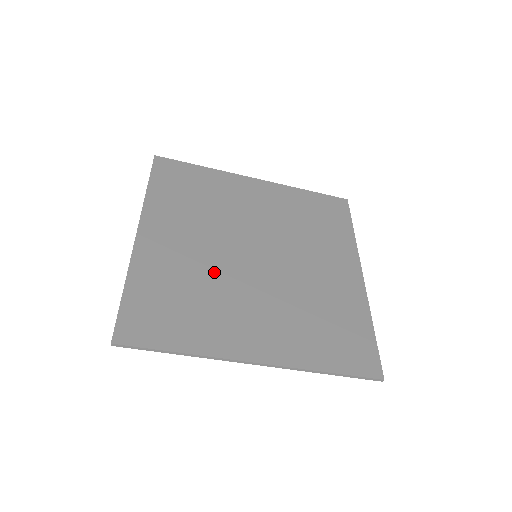
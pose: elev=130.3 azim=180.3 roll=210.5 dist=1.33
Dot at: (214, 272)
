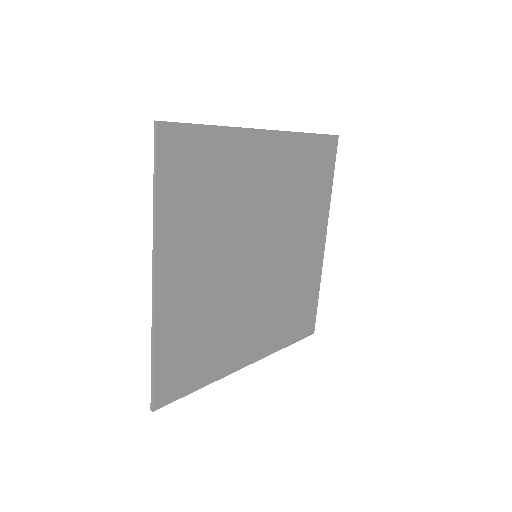
Dot at: (224, 296)
